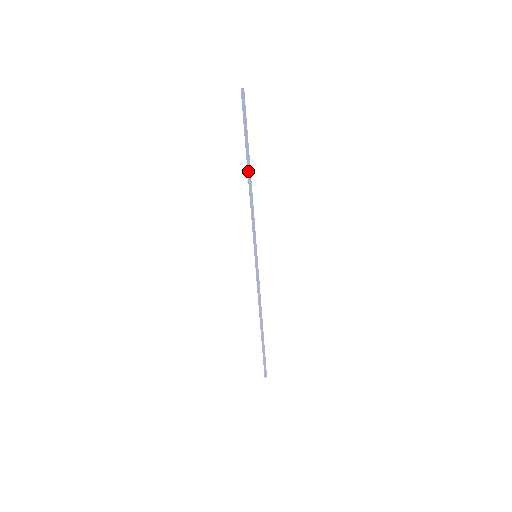
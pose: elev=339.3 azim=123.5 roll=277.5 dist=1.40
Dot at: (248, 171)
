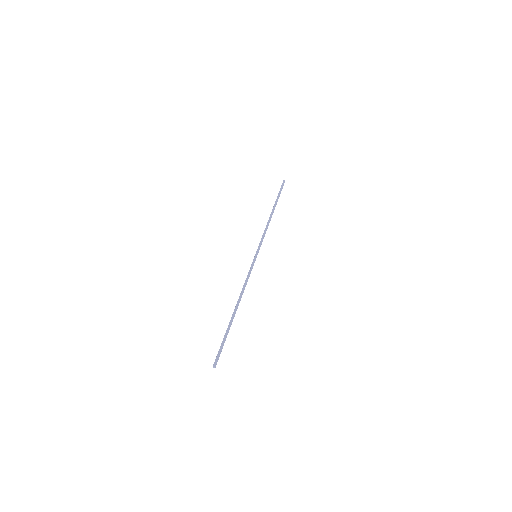
Dot at: (272, 210)
